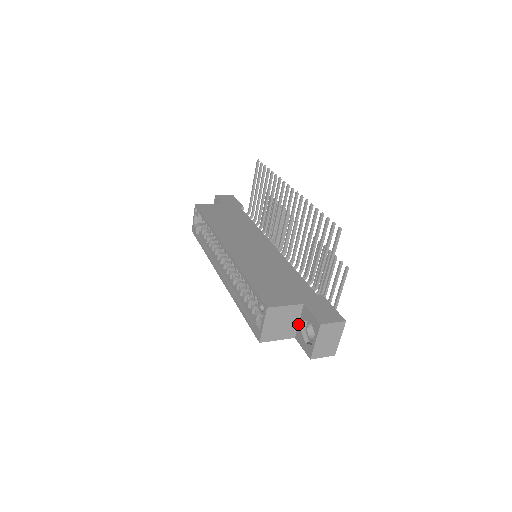
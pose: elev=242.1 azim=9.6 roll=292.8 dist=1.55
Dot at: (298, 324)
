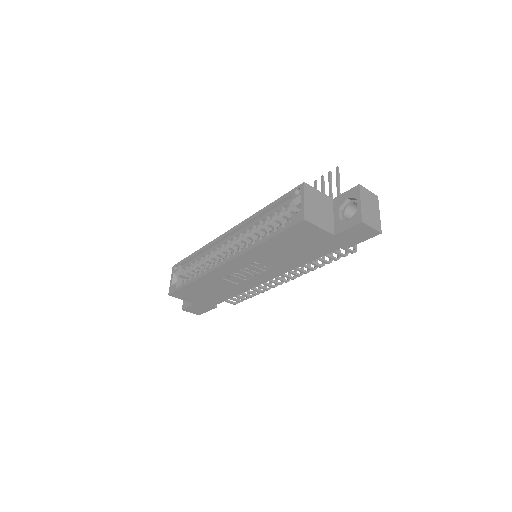
Dot at: (333, 220)
